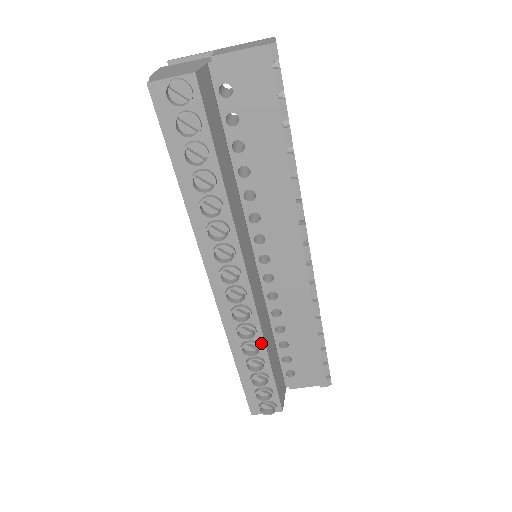
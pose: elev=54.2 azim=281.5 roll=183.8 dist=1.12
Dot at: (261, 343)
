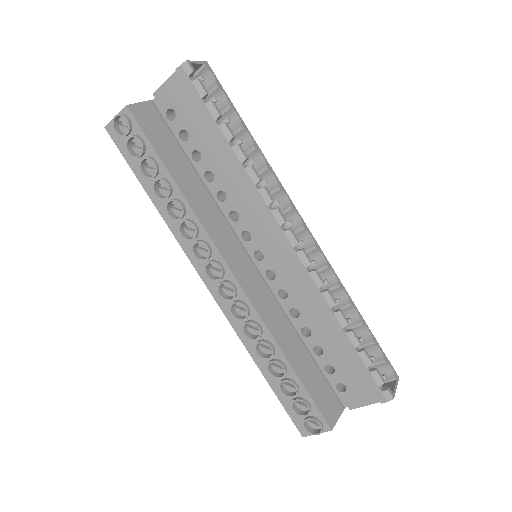
Dot at: (272, 342)
